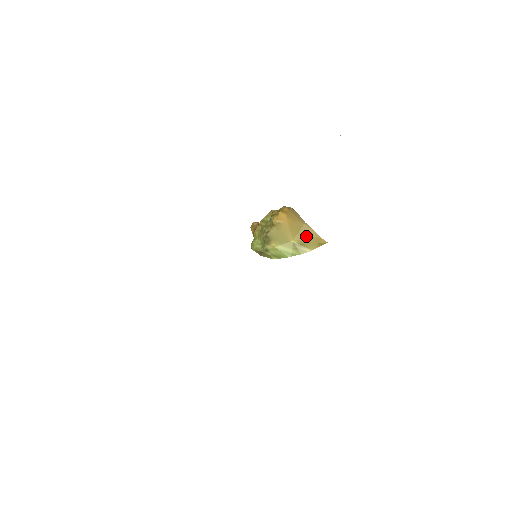
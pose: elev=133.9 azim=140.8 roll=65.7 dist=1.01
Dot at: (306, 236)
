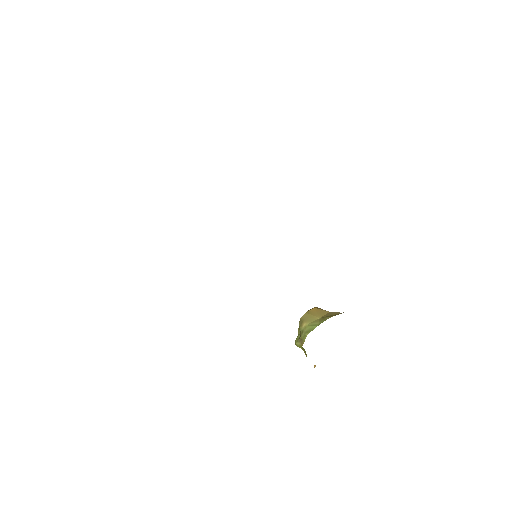
Dot at: (330, 315)
